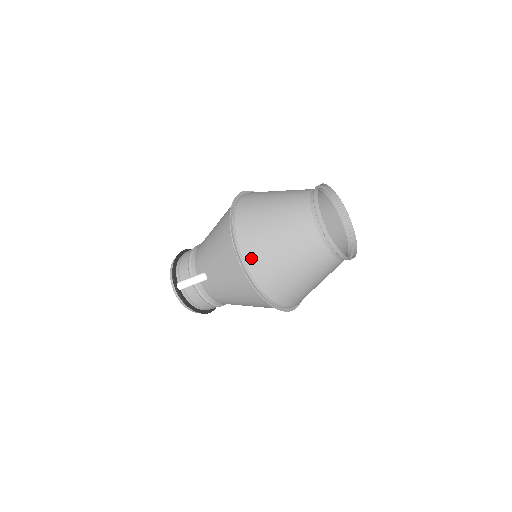
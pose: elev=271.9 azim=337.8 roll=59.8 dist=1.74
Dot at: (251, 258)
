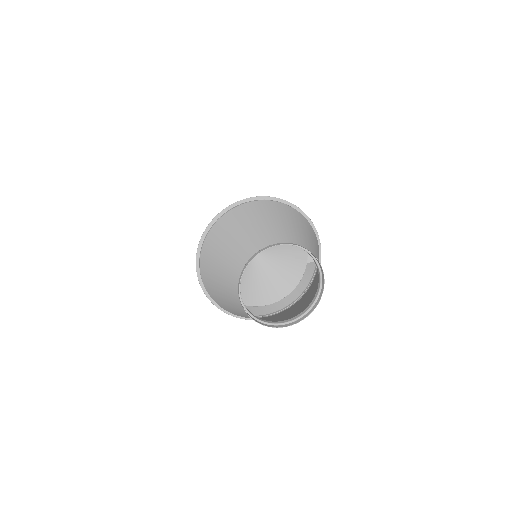
Dot at: occluded
